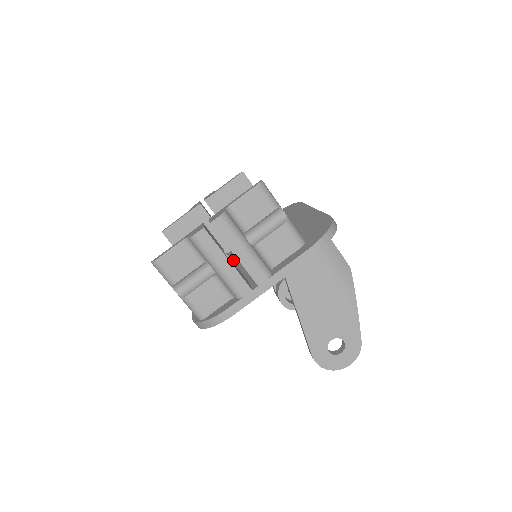
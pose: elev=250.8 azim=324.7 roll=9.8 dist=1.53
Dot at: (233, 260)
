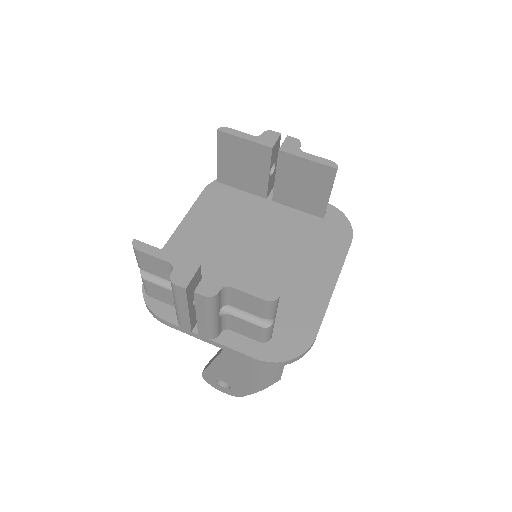
Dot at: (243, 227)
